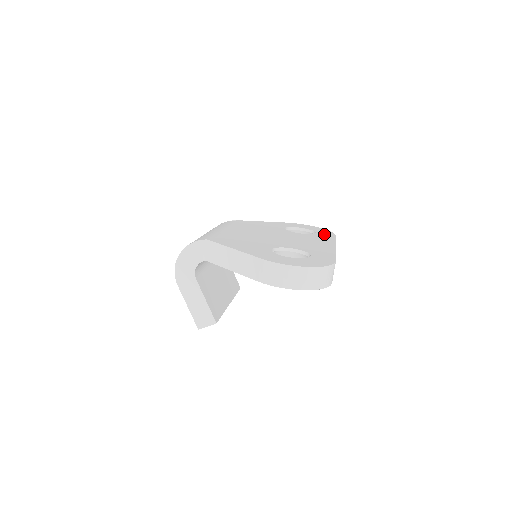
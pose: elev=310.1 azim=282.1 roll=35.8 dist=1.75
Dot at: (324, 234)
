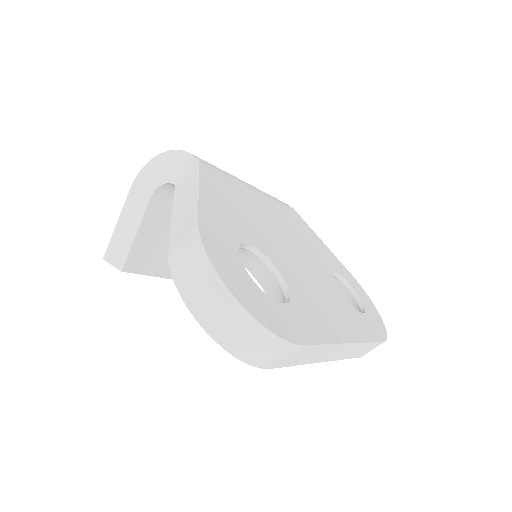
Dot at: (370, 324)
